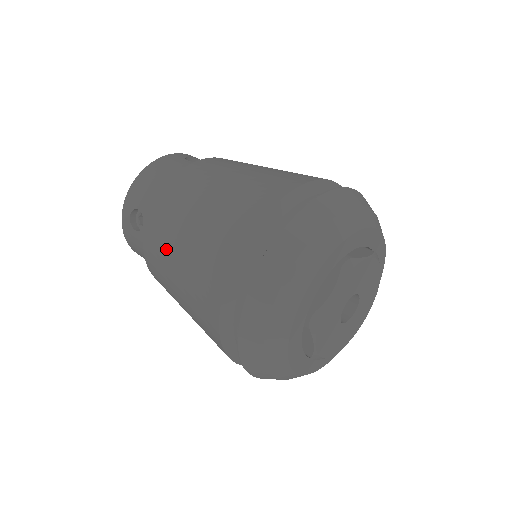
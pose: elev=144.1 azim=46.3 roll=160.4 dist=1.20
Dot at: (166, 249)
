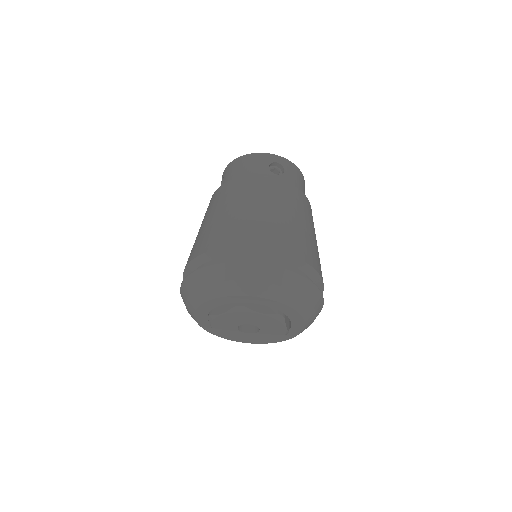
Dot at: (203, 219)
